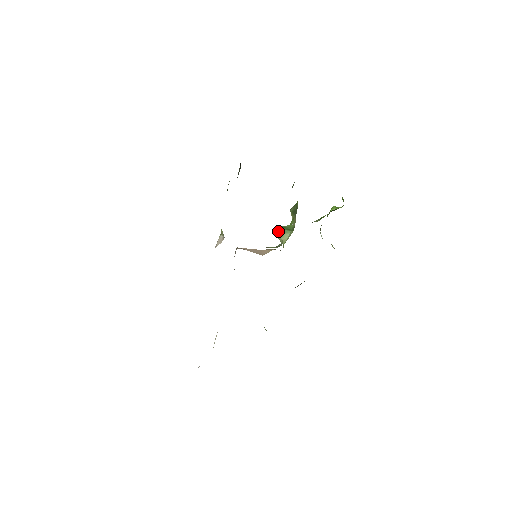
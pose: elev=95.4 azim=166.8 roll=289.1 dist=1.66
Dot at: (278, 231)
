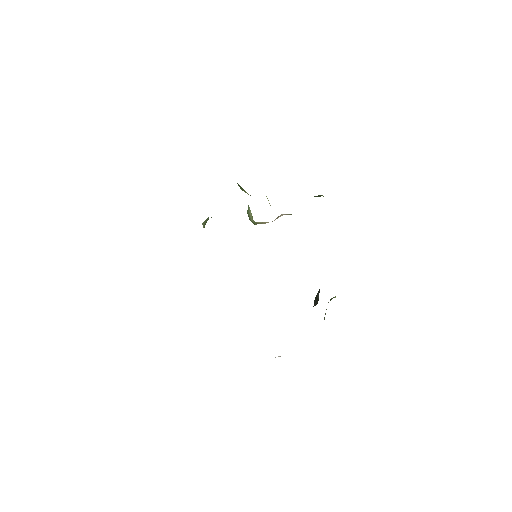
Dot at: occluded
